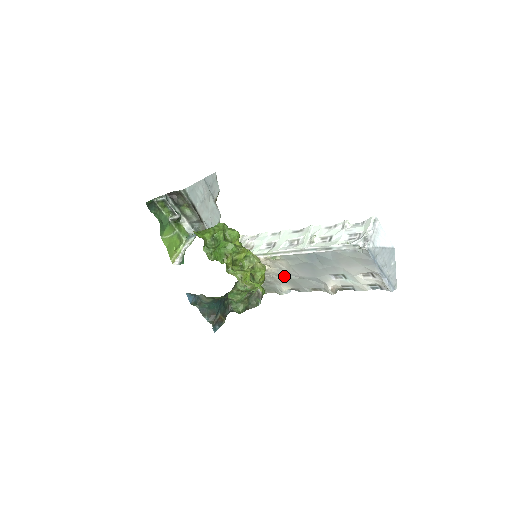
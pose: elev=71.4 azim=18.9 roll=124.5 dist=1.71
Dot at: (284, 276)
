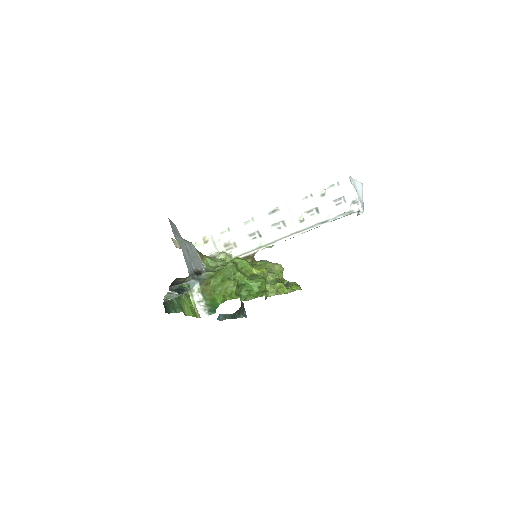
Dot at: occluded
